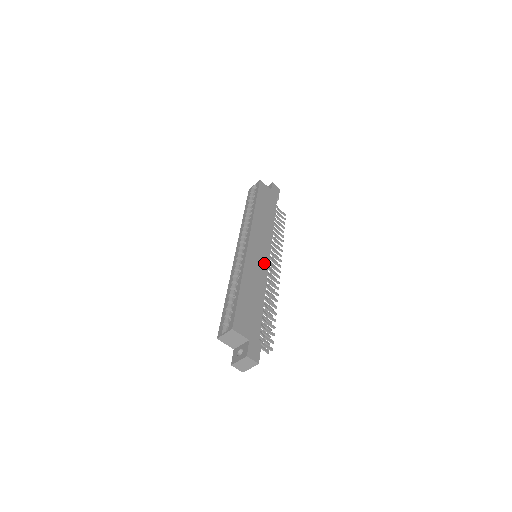
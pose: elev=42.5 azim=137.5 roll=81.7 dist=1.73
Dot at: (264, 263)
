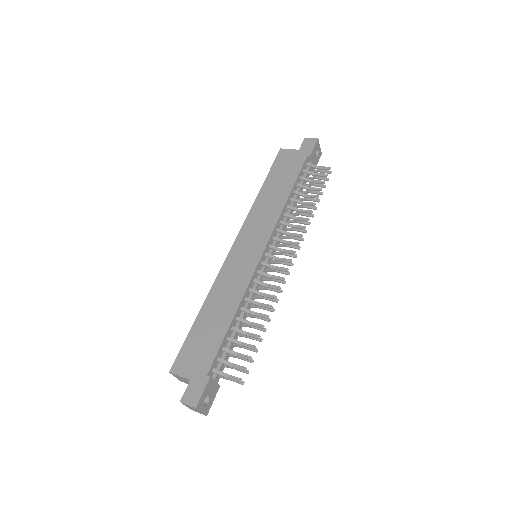
Dot at: (250, 265)
